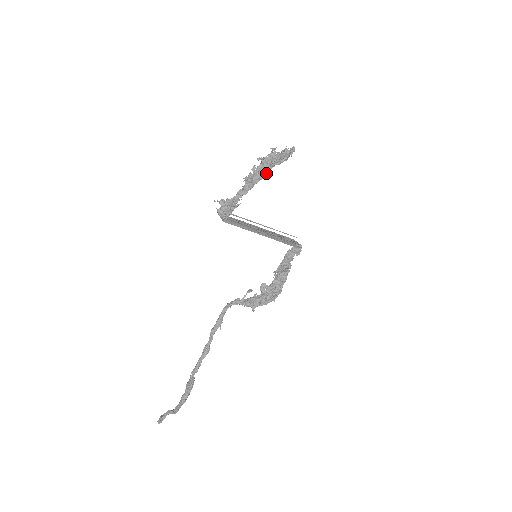
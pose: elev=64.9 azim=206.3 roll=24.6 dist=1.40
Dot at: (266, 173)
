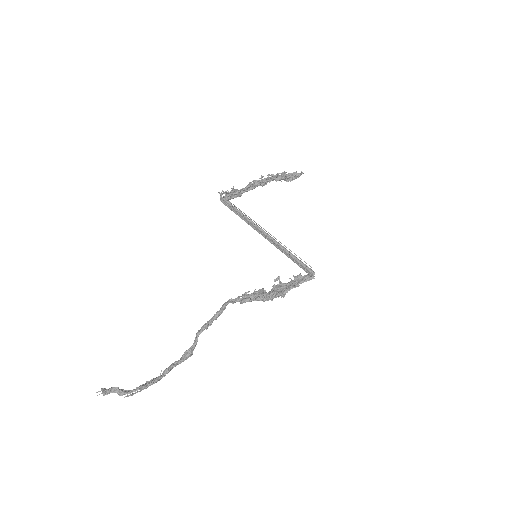
Dot at: (271, 179)
